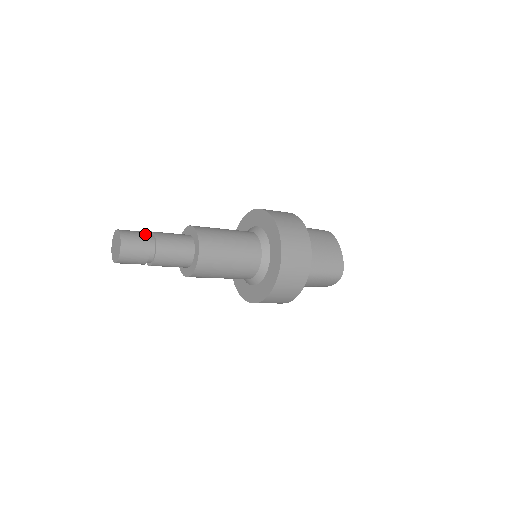
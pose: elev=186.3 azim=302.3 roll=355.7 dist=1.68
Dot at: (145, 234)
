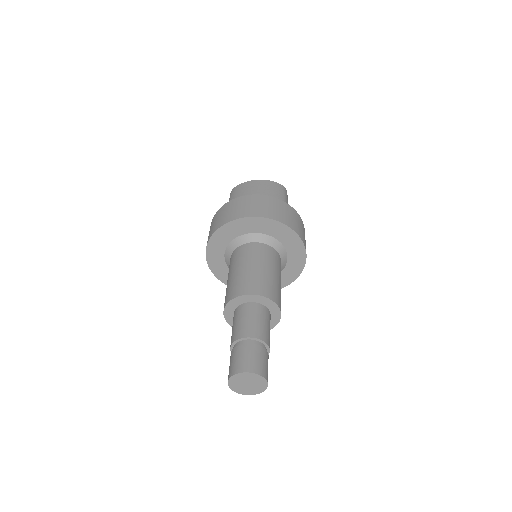
Dot at: occluded
